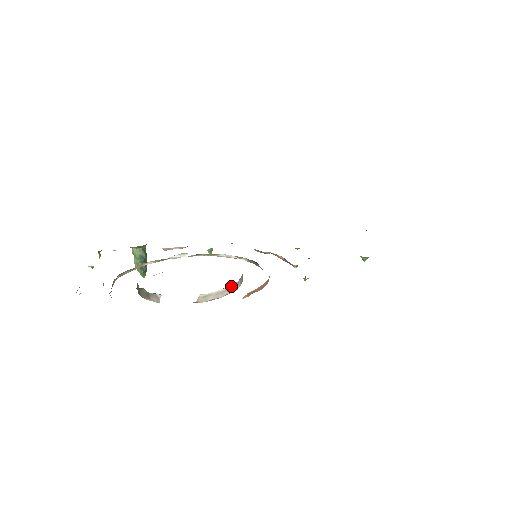
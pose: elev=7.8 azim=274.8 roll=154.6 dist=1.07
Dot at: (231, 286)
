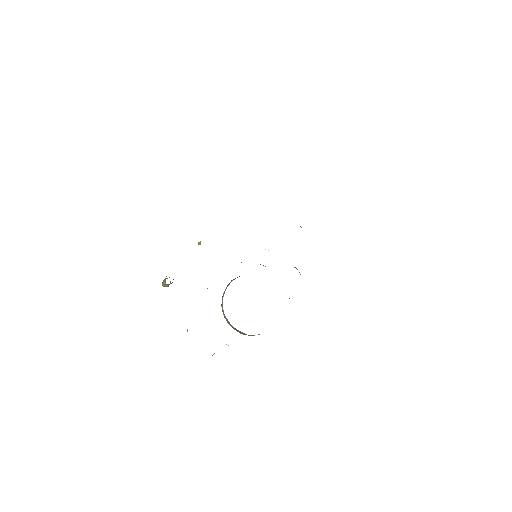
Dot at: occluded
